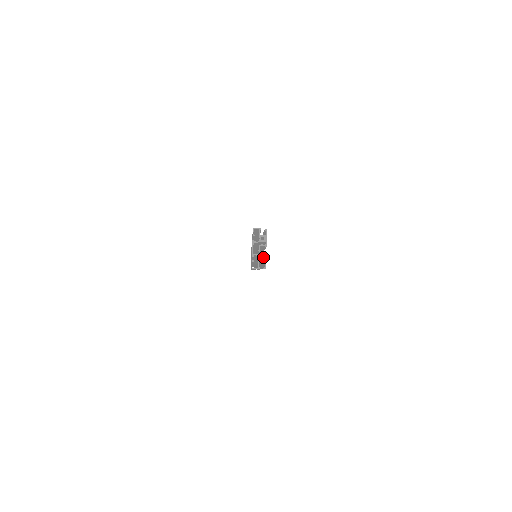
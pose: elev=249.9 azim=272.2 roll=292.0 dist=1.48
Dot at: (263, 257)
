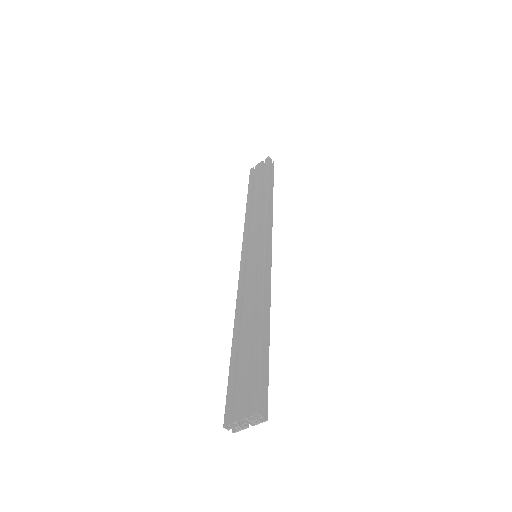
Dot at: (241, 428)
